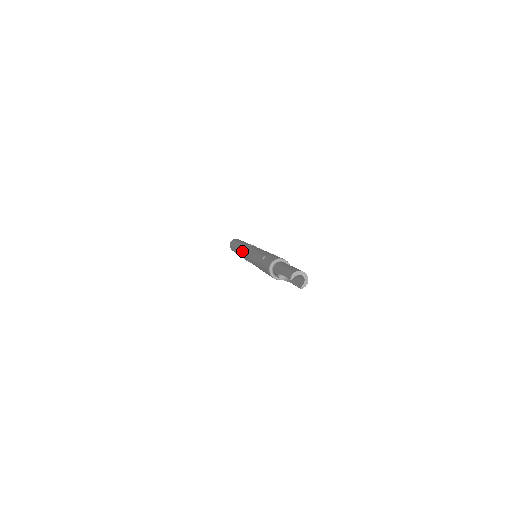
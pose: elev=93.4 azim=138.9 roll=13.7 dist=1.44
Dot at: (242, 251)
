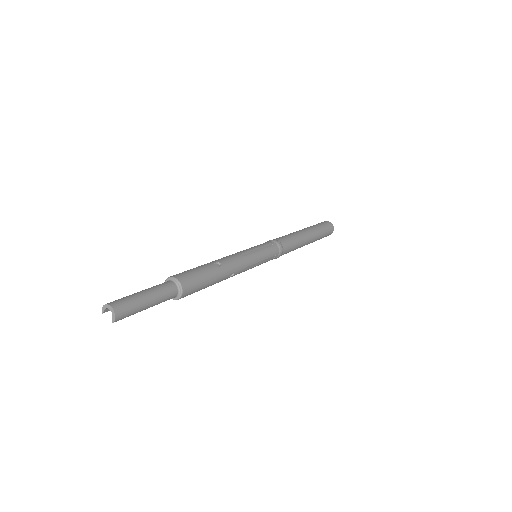
Dot at: occluded
